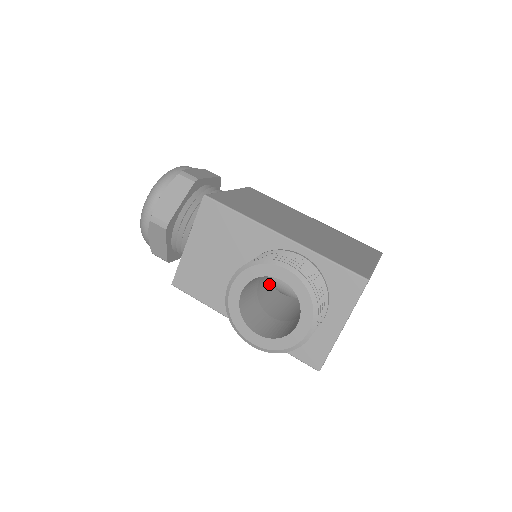
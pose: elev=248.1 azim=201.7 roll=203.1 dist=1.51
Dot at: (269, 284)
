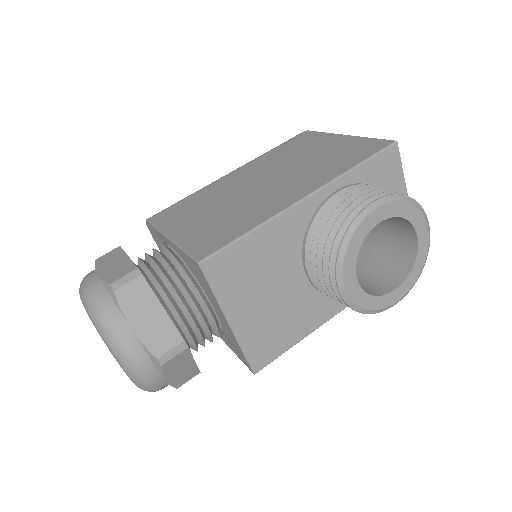
Dot at: occluded
